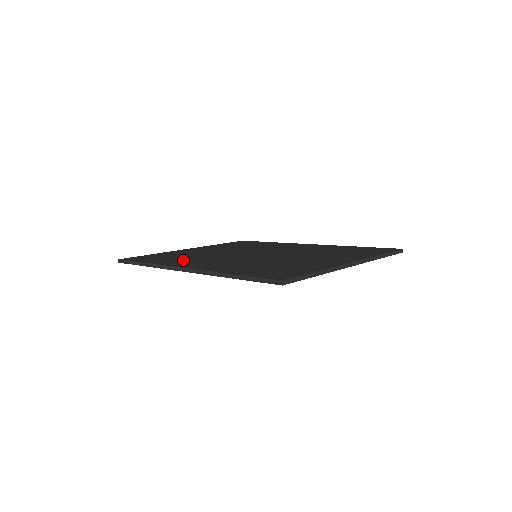
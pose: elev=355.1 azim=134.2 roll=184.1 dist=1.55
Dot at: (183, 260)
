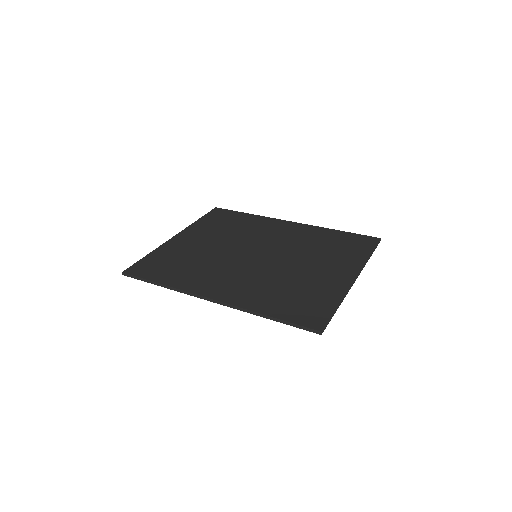
Dot at: (195, 275)
